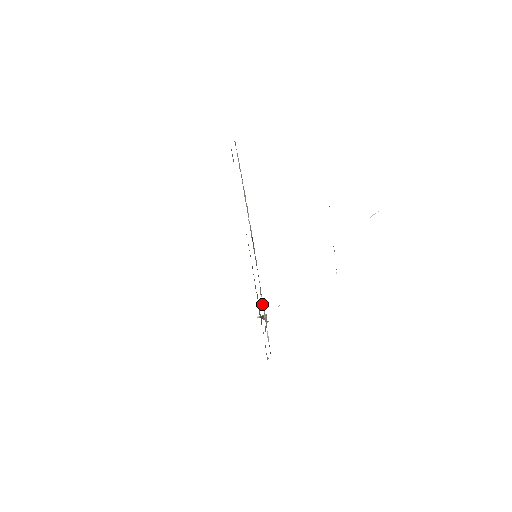
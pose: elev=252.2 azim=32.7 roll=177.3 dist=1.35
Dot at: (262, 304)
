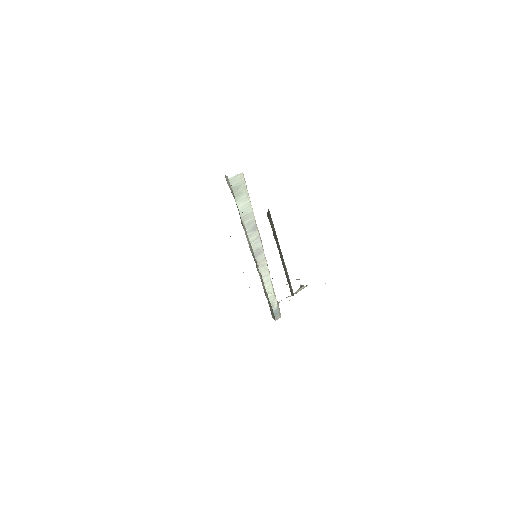
Dot at: (265, 286)
